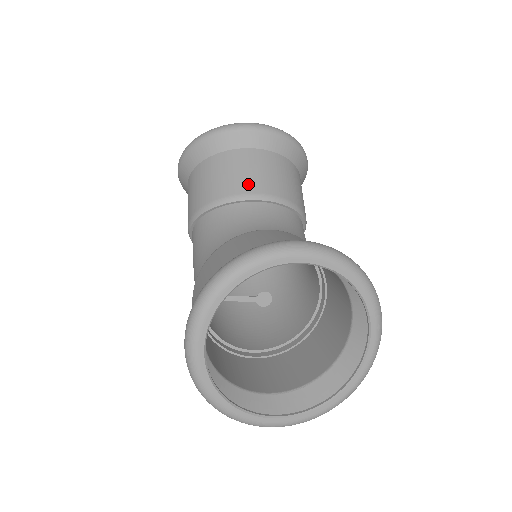
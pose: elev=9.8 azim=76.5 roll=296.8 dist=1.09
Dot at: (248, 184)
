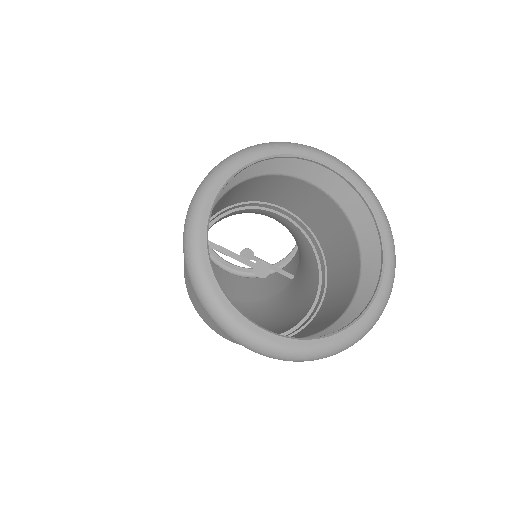
Dot at: occluded
